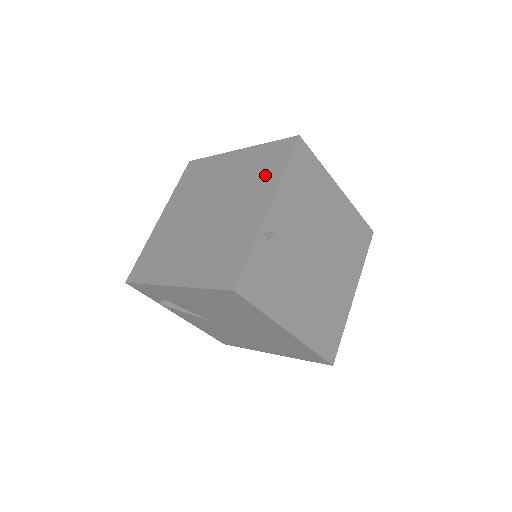
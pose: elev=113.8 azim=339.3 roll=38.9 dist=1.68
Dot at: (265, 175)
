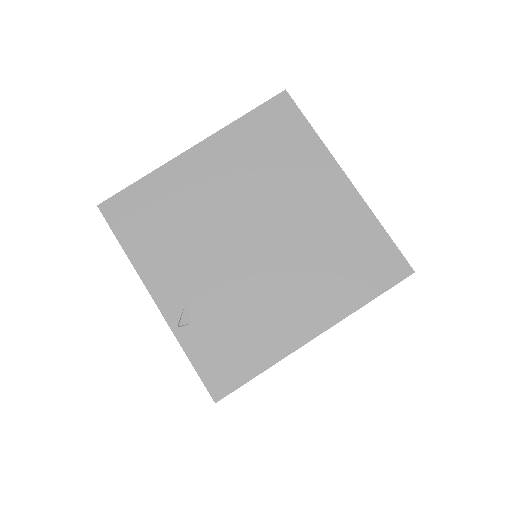
Dot at: occluded
